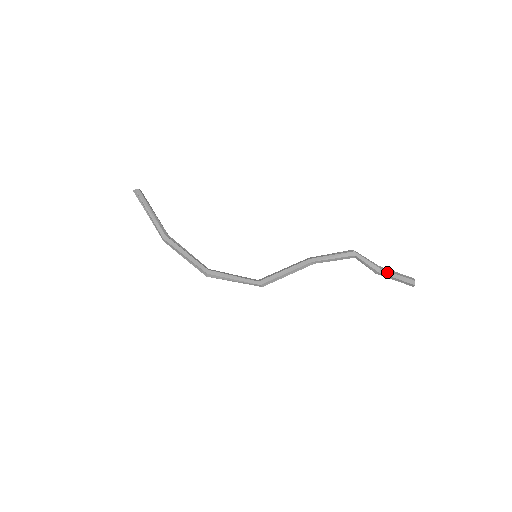
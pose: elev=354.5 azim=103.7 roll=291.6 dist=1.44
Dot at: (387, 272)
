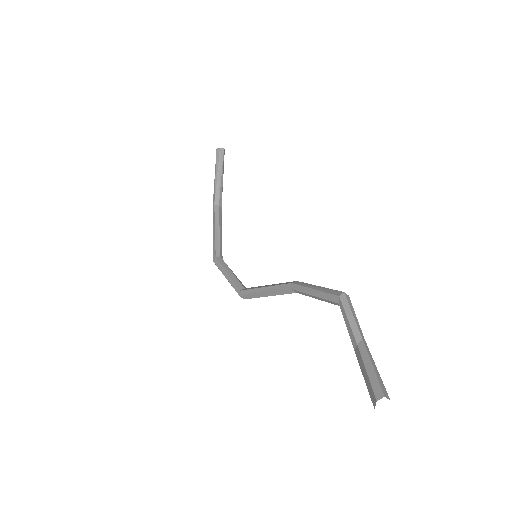
Dot at: (360, 357)
